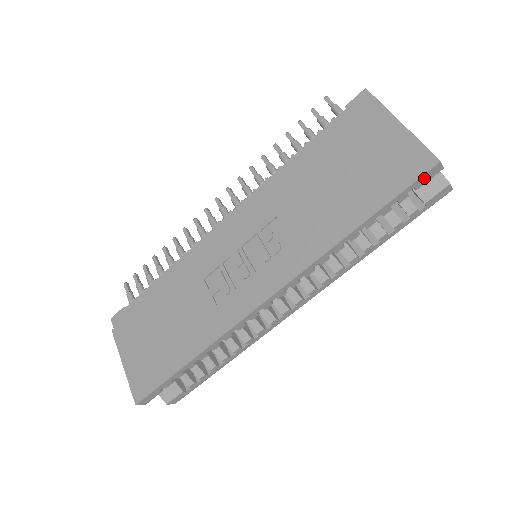
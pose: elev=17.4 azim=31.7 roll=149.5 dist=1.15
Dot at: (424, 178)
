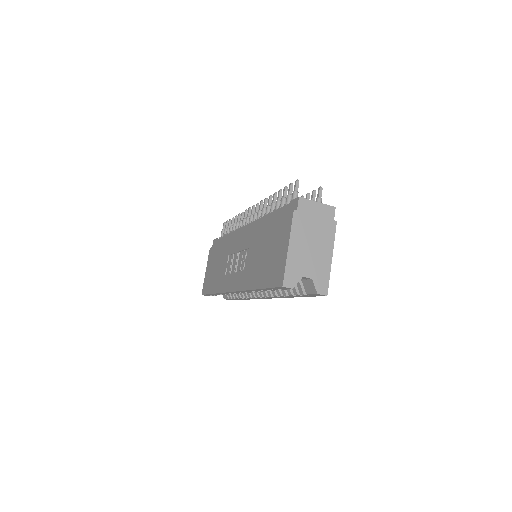
Dot at: (281, 288)
